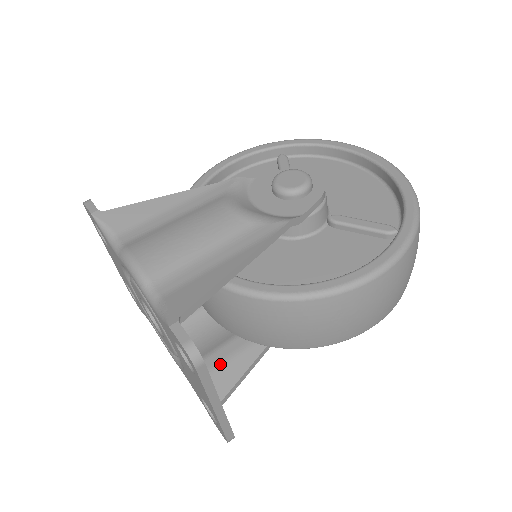
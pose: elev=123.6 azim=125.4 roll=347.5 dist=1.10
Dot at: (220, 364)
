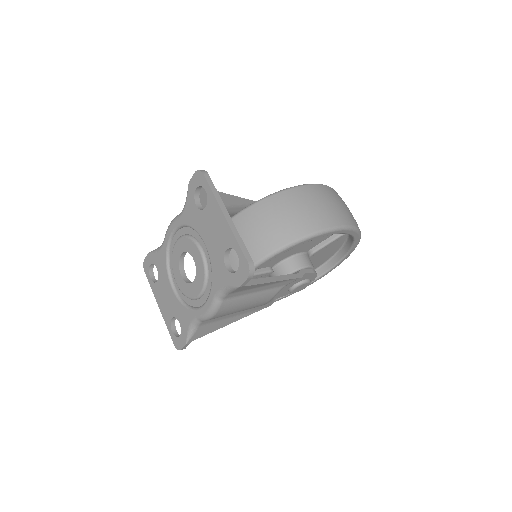
Dot at: occluded
